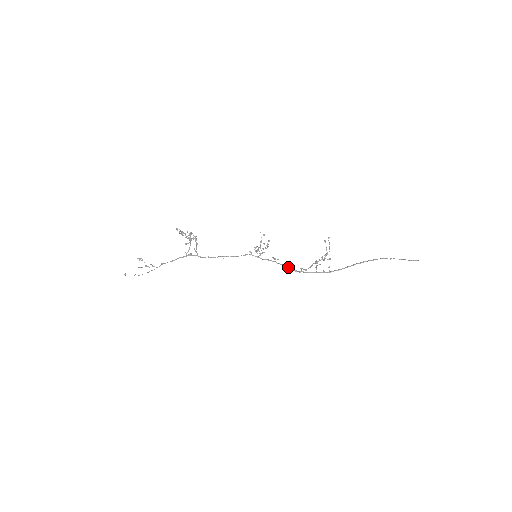
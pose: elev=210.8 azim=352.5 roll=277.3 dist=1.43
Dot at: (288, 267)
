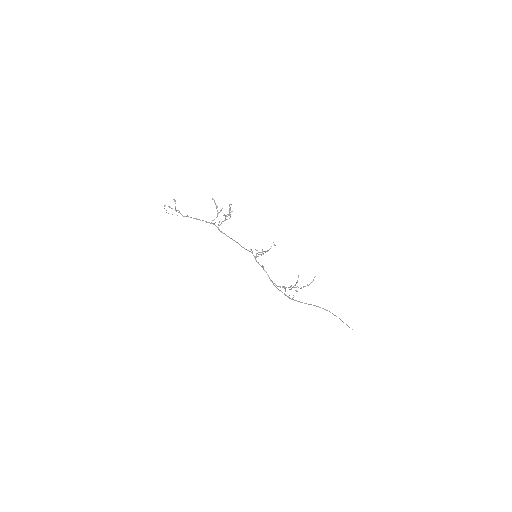
Dot at: occluded
